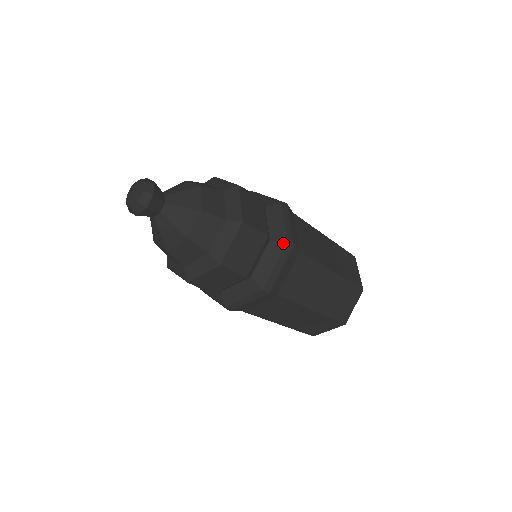
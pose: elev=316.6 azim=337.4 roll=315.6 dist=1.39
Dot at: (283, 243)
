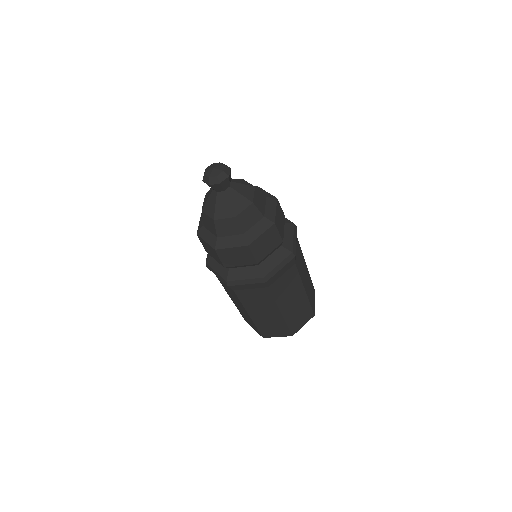
Dot at: (262, 275)
